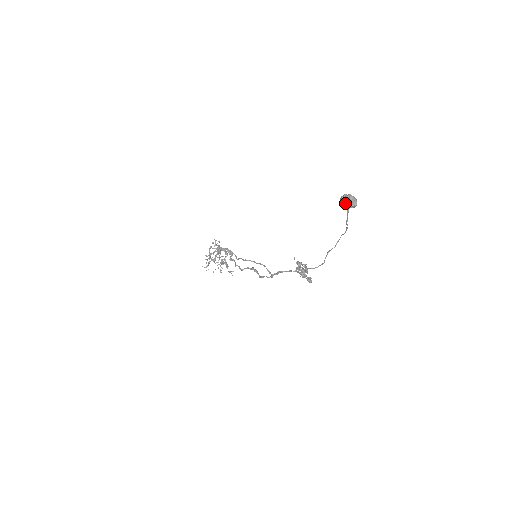
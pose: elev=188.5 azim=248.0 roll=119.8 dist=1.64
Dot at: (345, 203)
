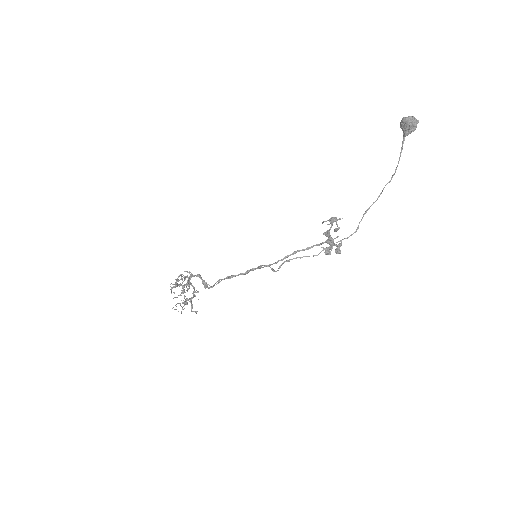
Dot at: (408, 119)
